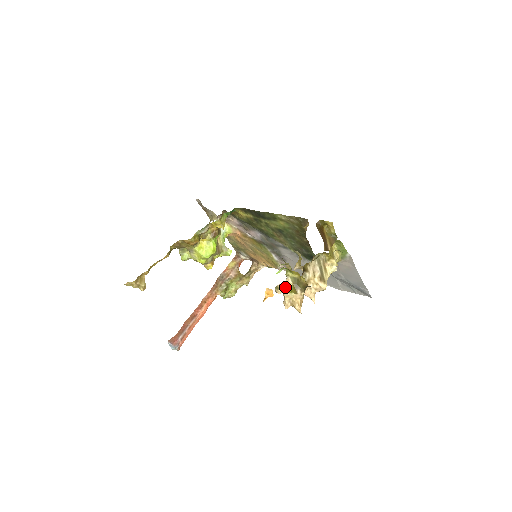
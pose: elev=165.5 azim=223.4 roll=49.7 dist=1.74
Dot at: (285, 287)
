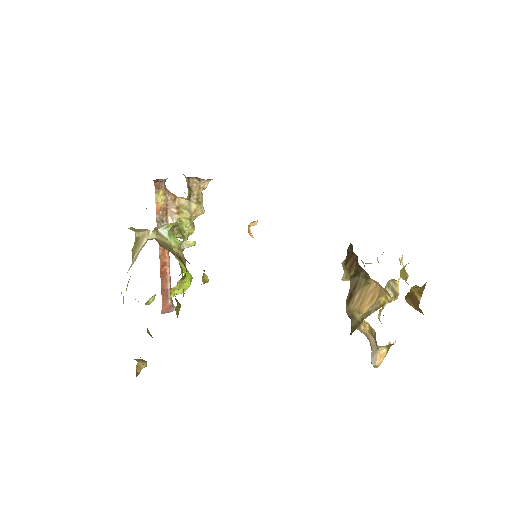
Dot at: (382, 358)
